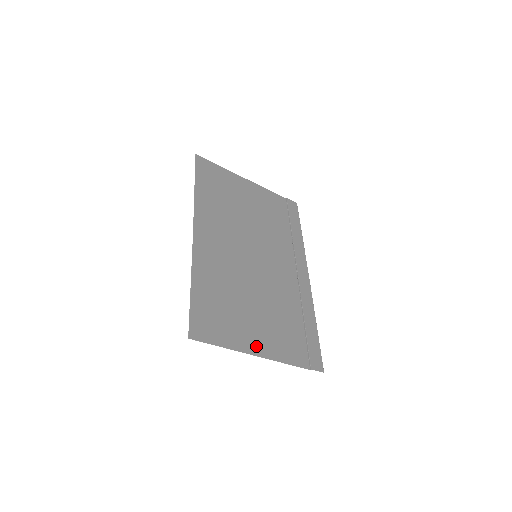
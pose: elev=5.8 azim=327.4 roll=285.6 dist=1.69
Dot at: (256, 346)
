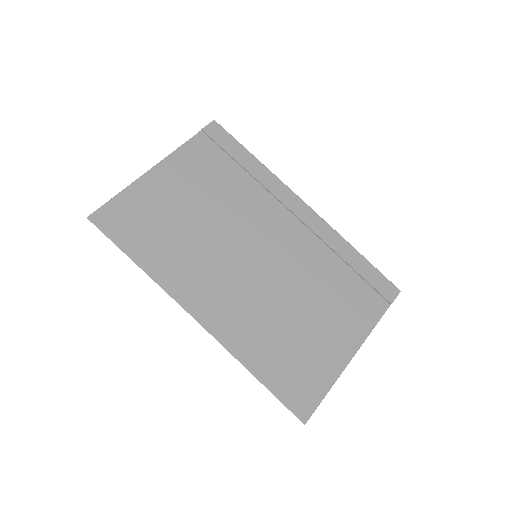
Dot at: (344, 349)
